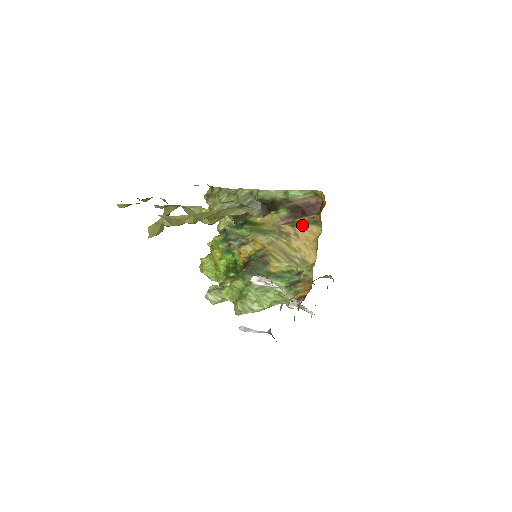
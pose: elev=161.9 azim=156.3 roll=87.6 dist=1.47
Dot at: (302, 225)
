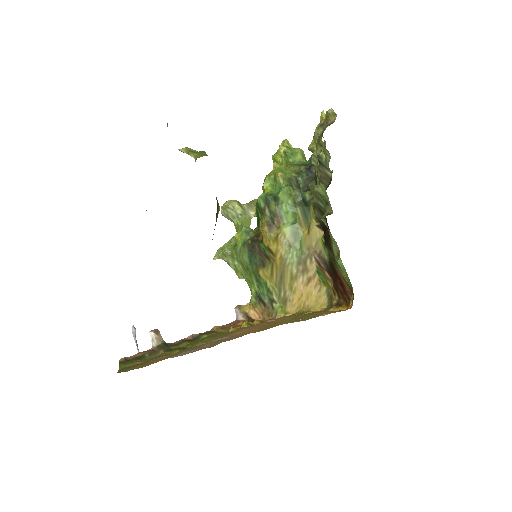
Dot at: (323, 282)
